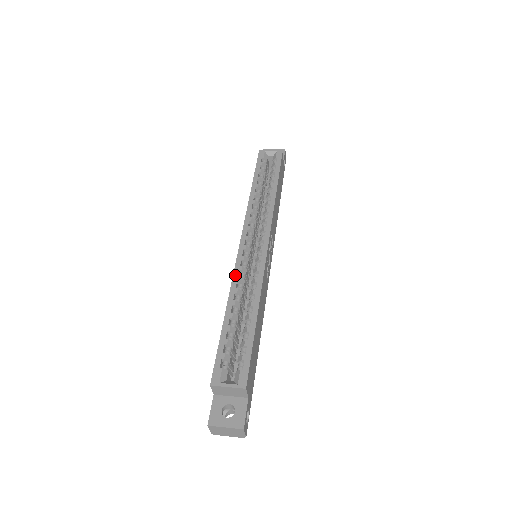
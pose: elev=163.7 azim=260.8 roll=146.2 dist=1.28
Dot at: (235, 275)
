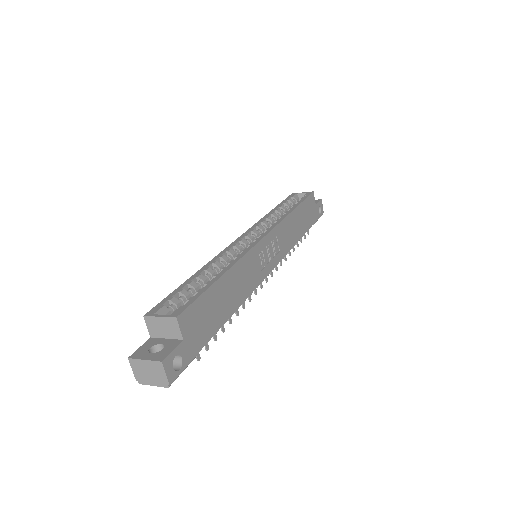
Dot at: (220, 254)
